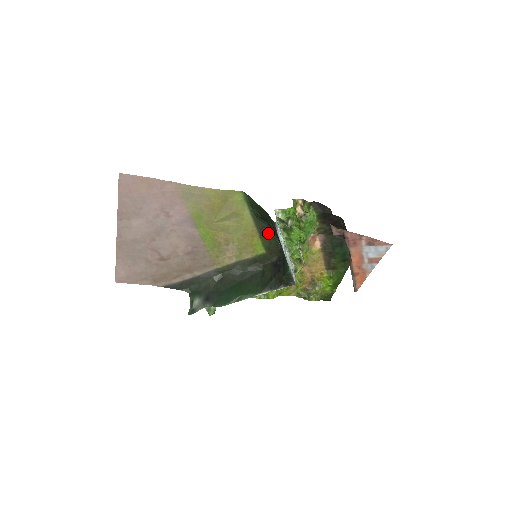
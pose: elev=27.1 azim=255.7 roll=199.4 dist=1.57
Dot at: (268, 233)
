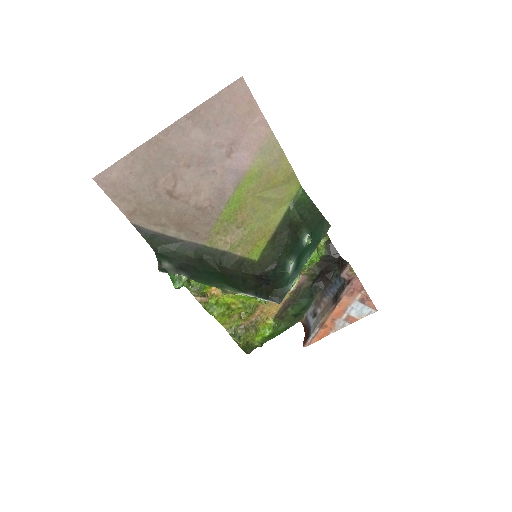
Dot at: (278, 242)
